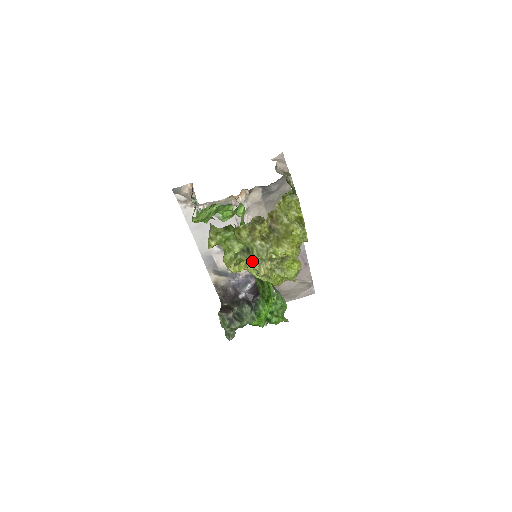
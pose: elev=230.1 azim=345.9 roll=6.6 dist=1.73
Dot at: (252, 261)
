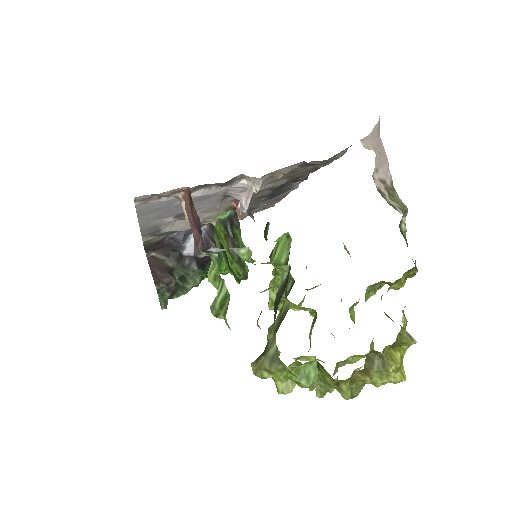
Dot at: occluded
